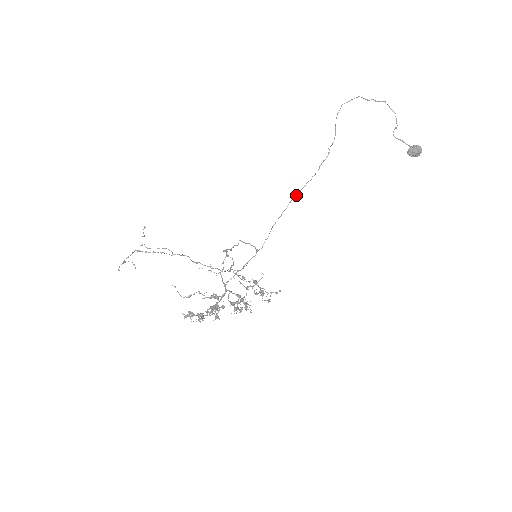
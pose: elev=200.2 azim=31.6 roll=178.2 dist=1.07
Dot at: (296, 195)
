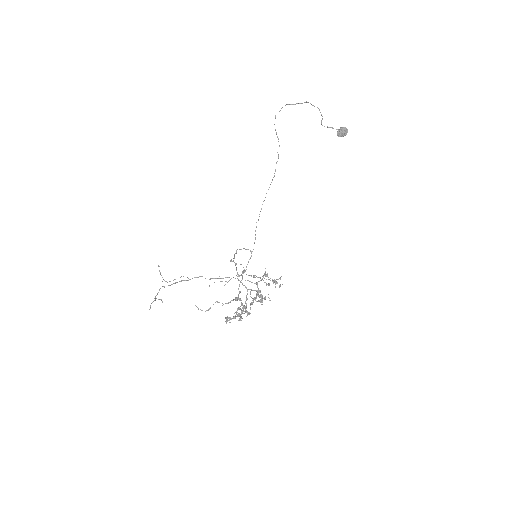
Dot at: (265, 197)
